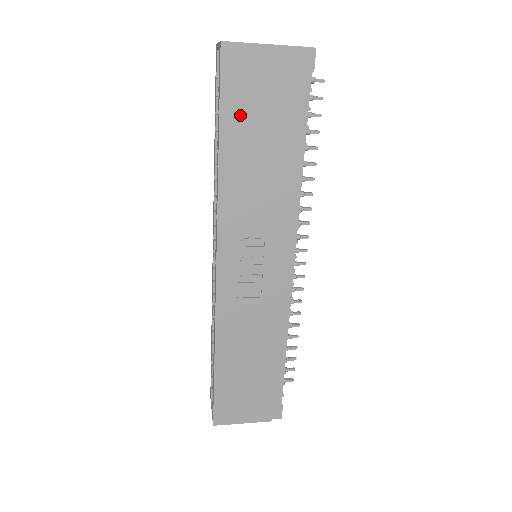
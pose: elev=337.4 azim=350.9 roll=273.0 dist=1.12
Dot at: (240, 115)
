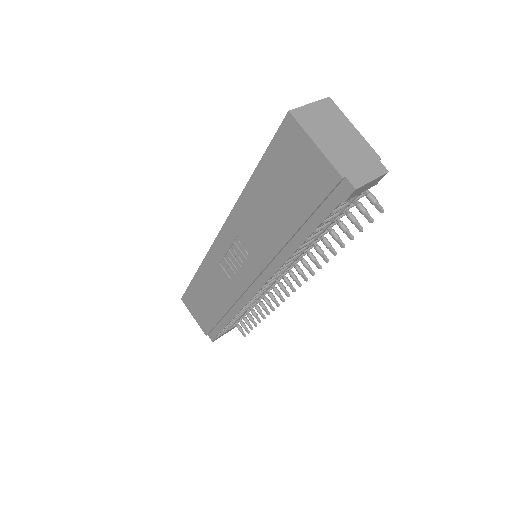
Dot at: (274, 172)
